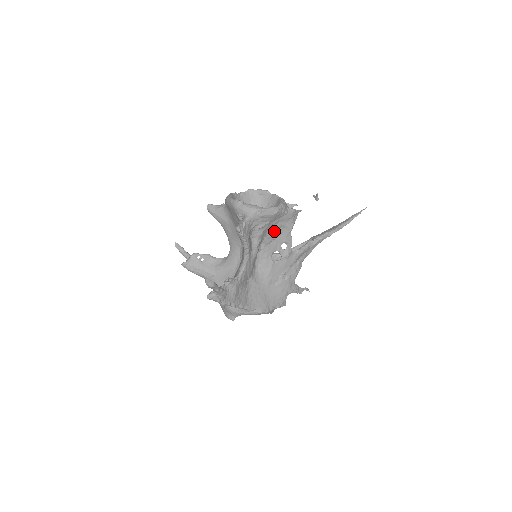
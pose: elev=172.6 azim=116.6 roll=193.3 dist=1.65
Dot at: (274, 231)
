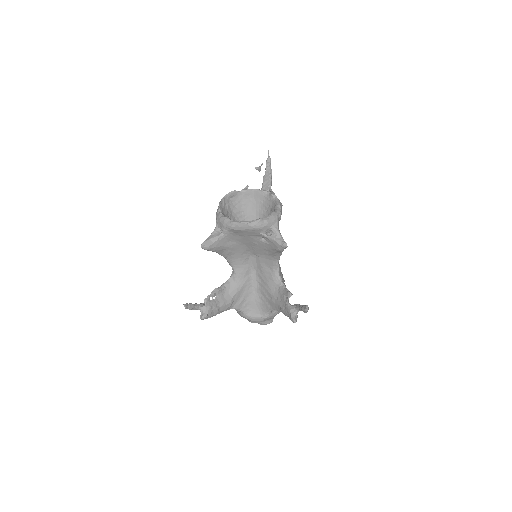
Dot at: occluded
